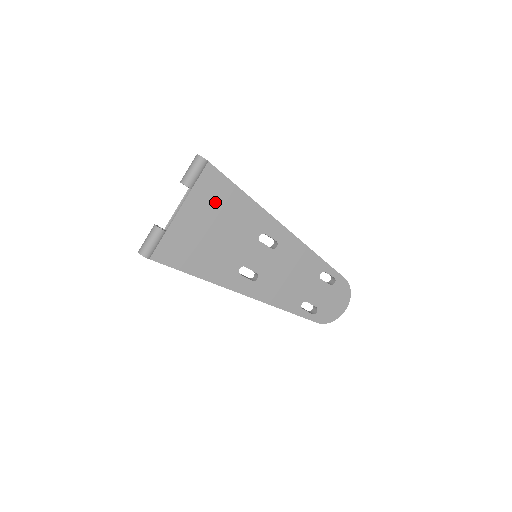
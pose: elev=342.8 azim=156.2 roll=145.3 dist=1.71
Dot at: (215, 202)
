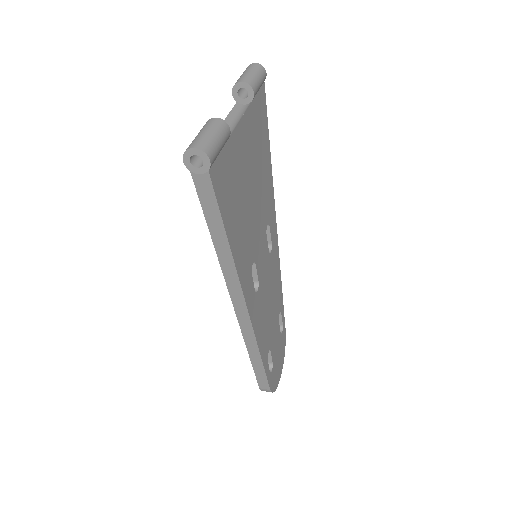
Dot at: (258, 142)
